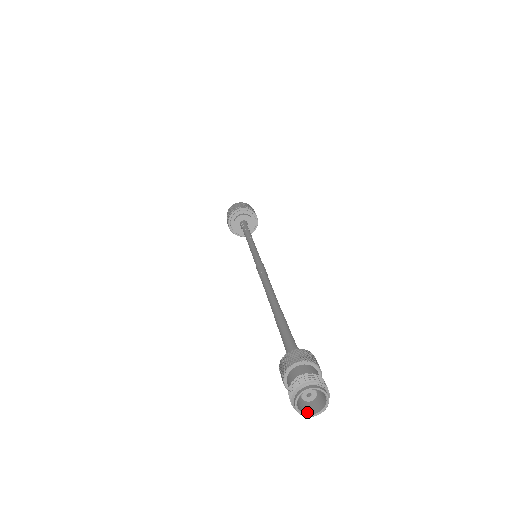
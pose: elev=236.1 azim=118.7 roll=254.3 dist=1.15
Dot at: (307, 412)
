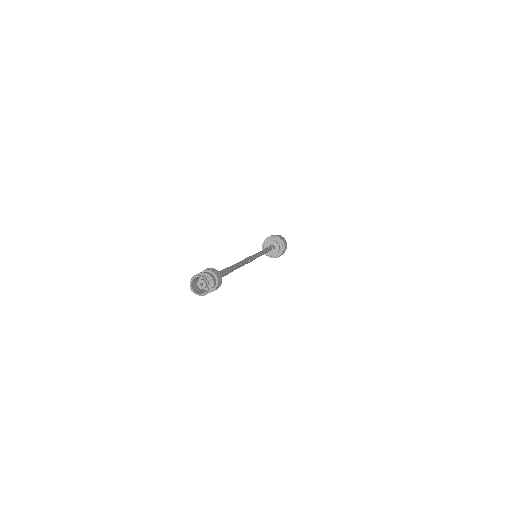
Dot at: (203, 293)
